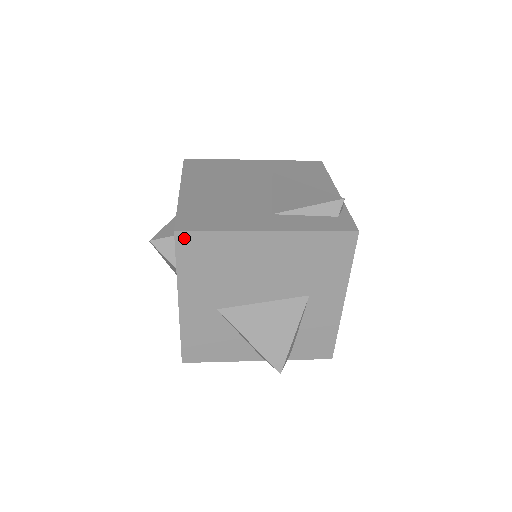
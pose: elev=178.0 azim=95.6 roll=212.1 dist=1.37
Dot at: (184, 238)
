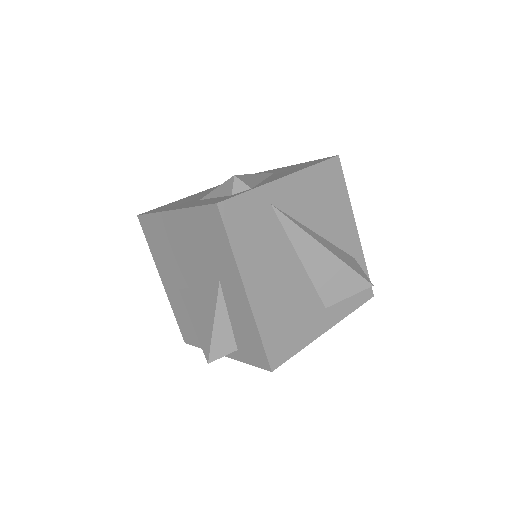
Dot at: (143, 221)
